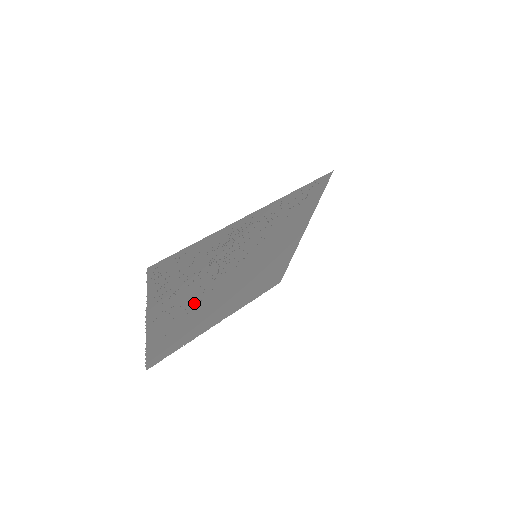
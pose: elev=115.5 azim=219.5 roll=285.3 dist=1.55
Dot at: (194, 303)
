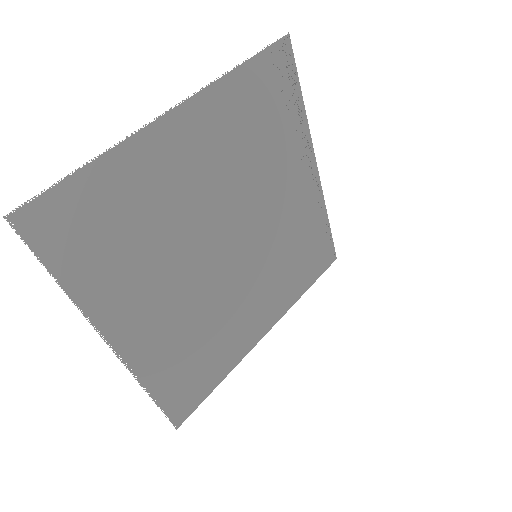
Dot at: (198, 194)
